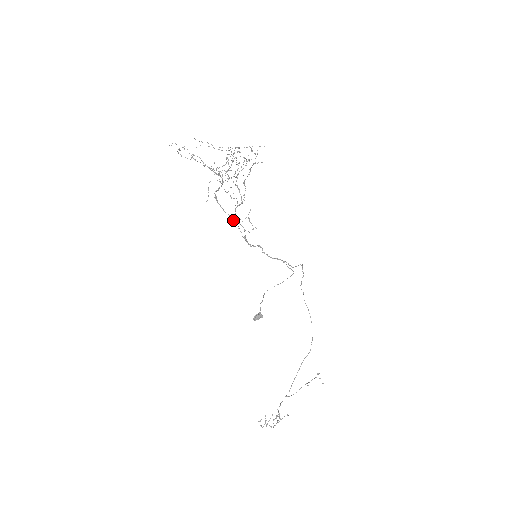
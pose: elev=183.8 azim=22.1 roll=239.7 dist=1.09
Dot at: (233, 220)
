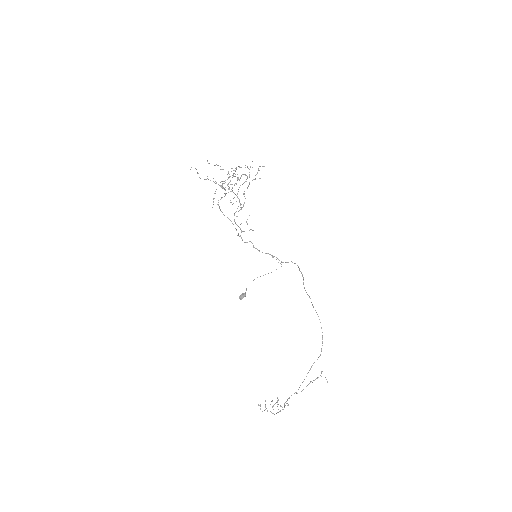
Dot at: occluded
